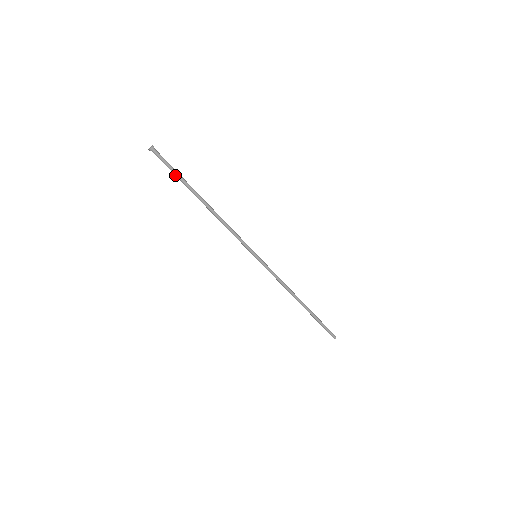
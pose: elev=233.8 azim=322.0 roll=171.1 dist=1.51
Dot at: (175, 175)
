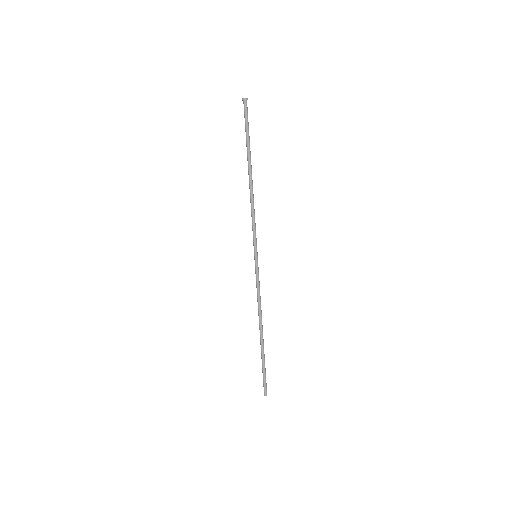
Dot at: (247, 134)
